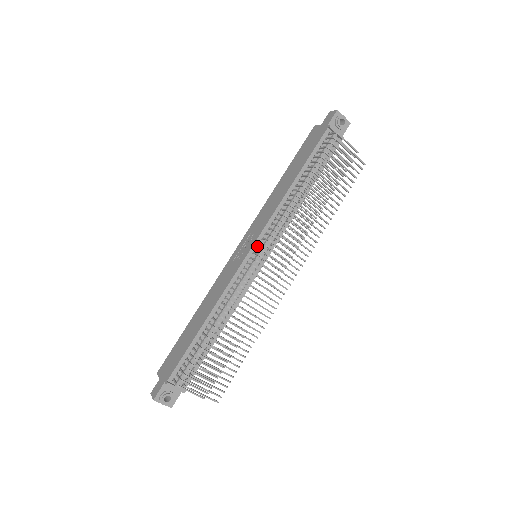
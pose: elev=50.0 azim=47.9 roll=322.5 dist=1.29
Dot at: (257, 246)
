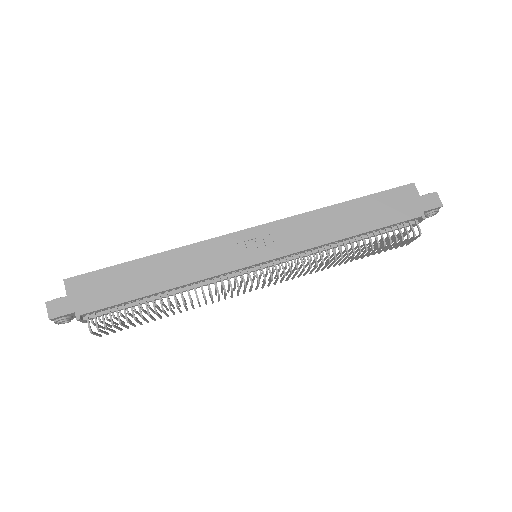
Dot at: (269, 261)
